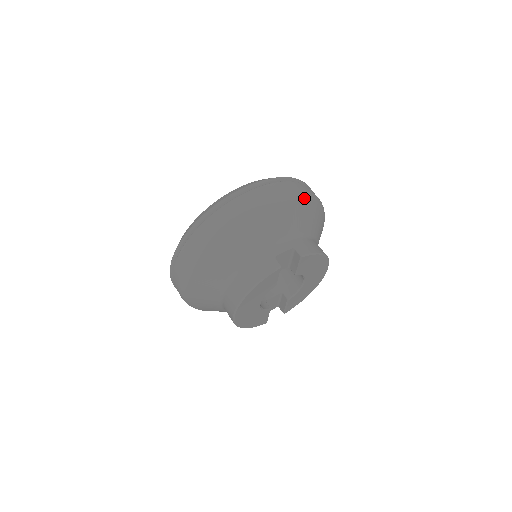
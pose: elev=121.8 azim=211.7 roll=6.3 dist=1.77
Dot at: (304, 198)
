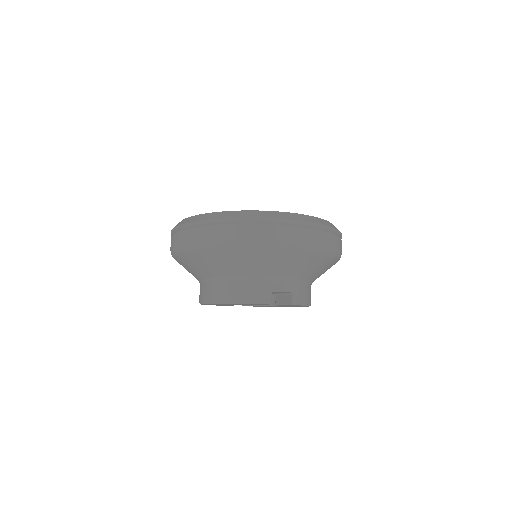
Dot at: (331, 256)
